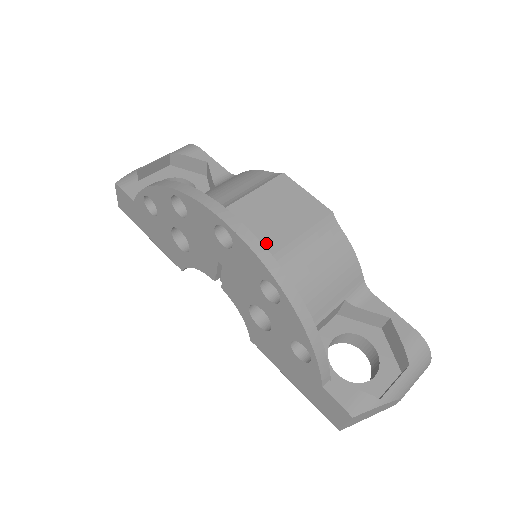
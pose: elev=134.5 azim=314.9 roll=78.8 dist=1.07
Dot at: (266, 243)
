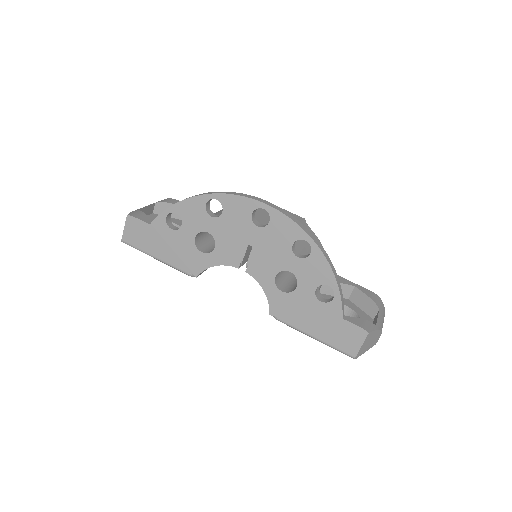
Dot at: occluded
